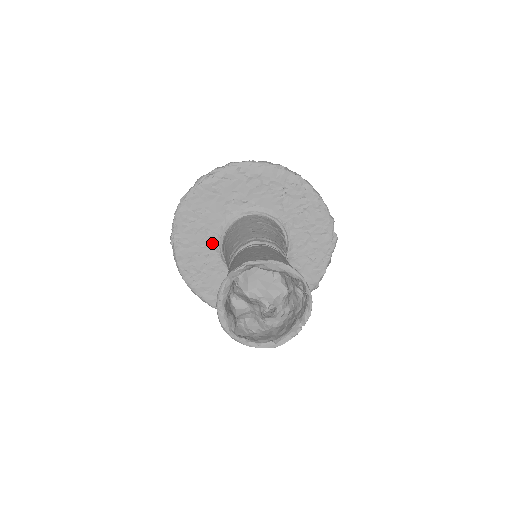
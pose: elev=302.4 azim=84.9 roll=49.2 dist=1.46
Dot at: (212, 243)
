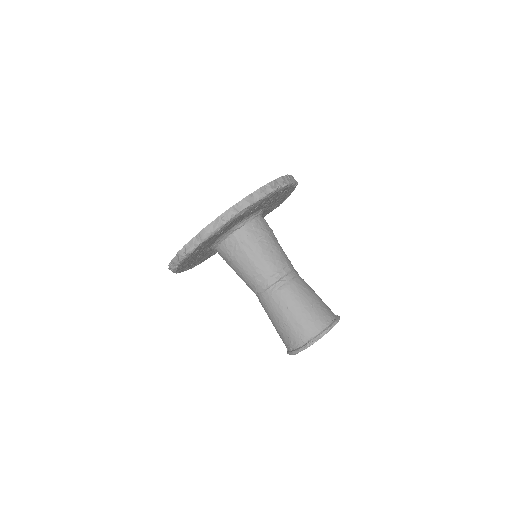
Dot at: (206, 250)
